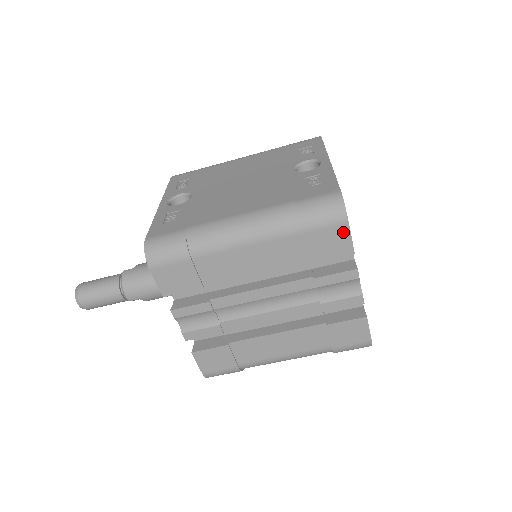
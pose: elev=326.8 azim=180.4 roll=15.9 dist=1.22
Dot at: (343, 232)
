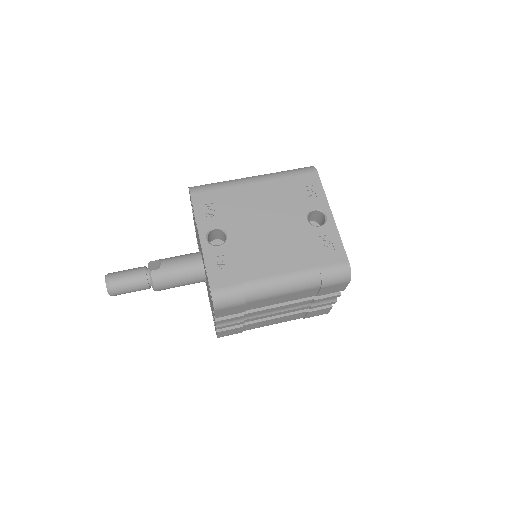
Dot at: (344, 285)
